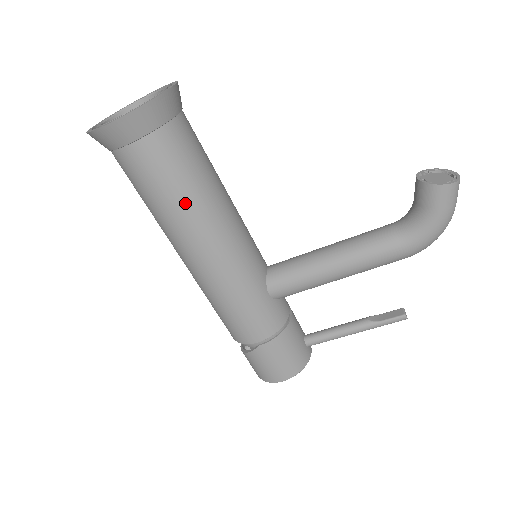
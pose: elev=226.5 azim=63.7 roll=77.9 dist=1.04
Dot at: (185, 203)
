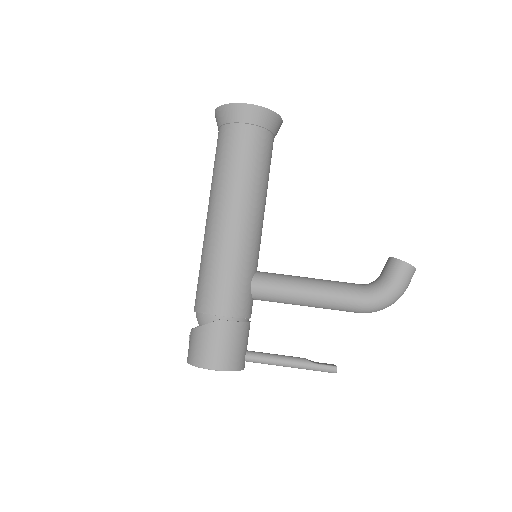
Dot at: (248, 177)
